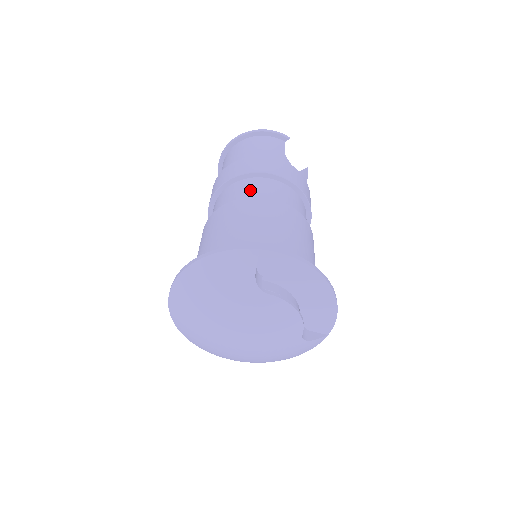
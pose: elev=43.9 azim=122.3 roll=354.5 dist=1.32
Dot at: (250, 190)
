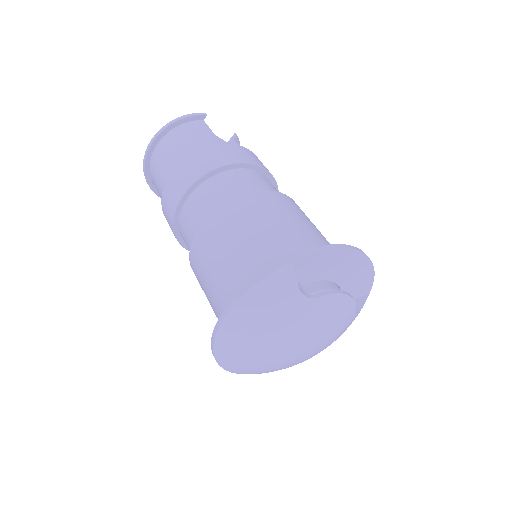
Dot at: (216, 195)
